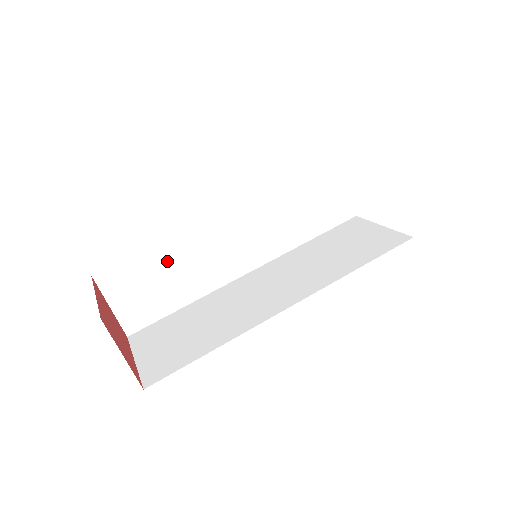
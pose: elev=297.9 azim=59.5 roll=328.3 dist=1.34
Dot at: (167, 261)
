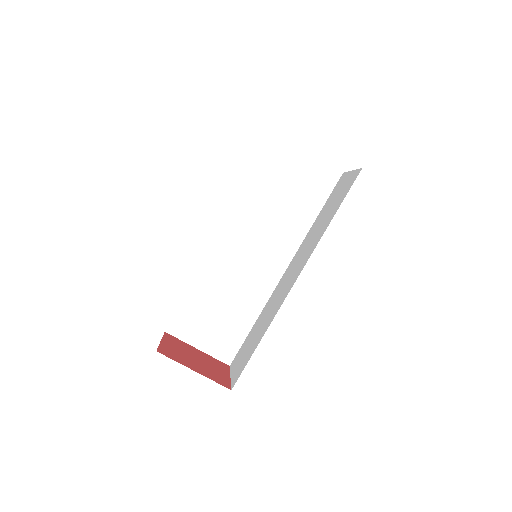
Dot at: occluded
